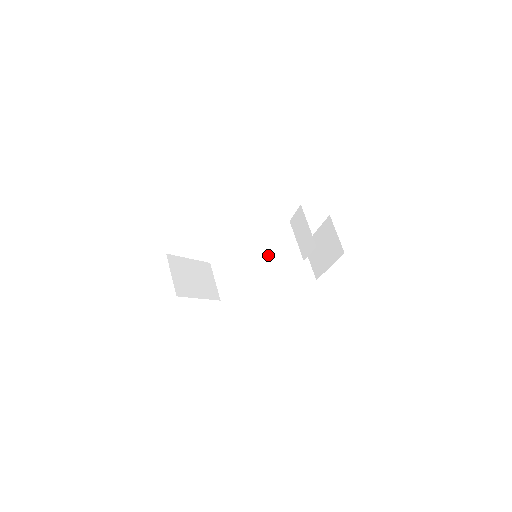
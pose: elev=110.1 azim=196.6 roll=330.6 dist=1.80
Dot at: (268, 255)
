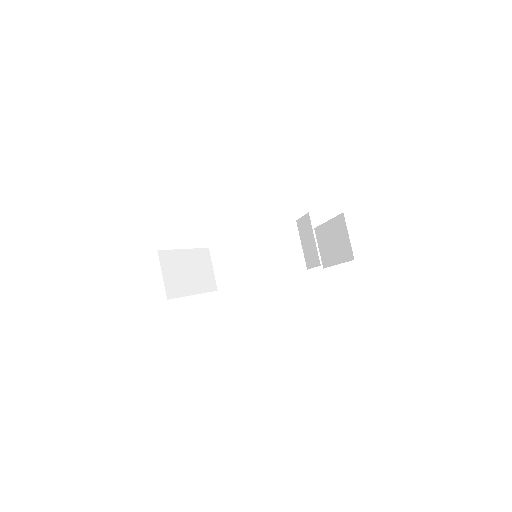
Dot at: (273, 239)
